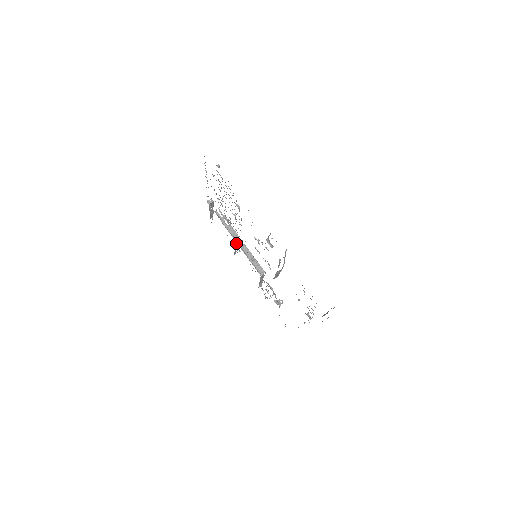
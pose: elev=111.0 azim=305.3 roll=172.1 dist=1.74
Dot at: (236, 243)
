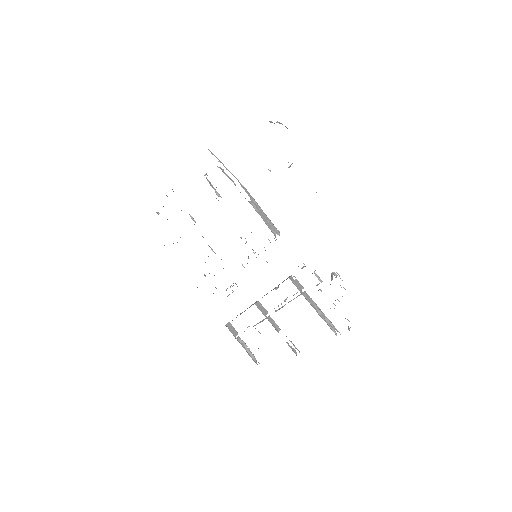
Dot at: (269, 319)
